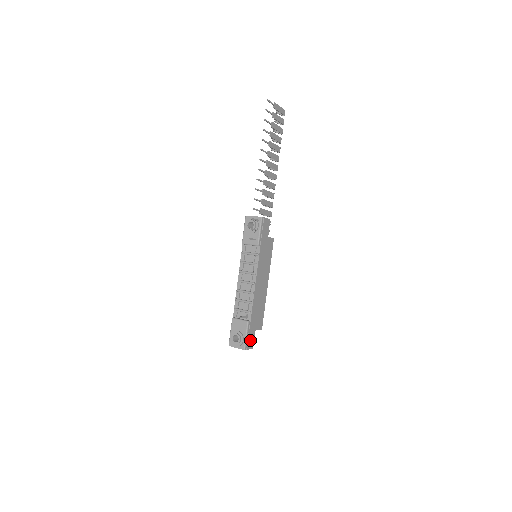
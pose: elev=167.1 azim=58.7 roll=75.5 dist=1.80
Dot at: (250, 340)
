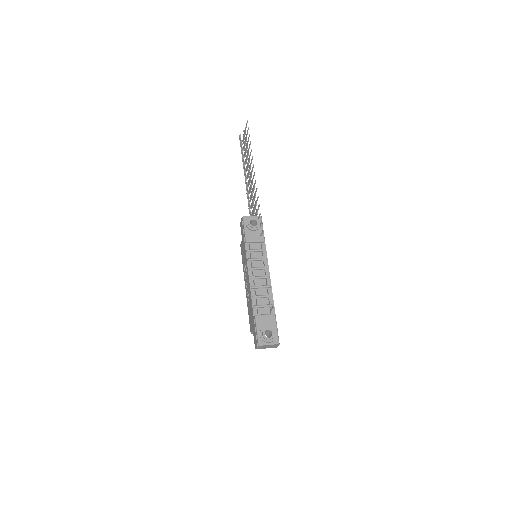
Dot at: occluded
